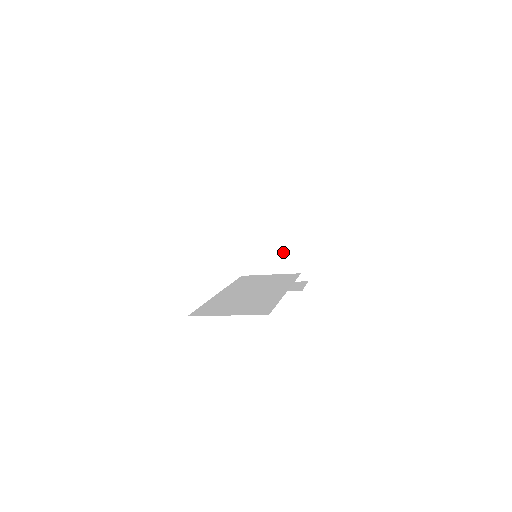
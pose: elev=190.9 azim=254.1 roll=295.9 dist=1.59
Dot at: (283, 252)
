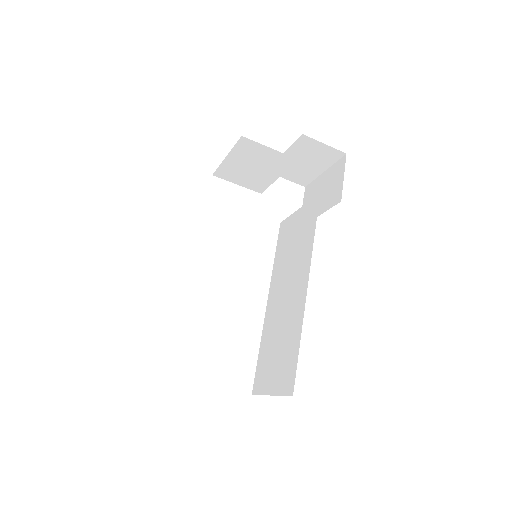
Dot at: (292, 153)
